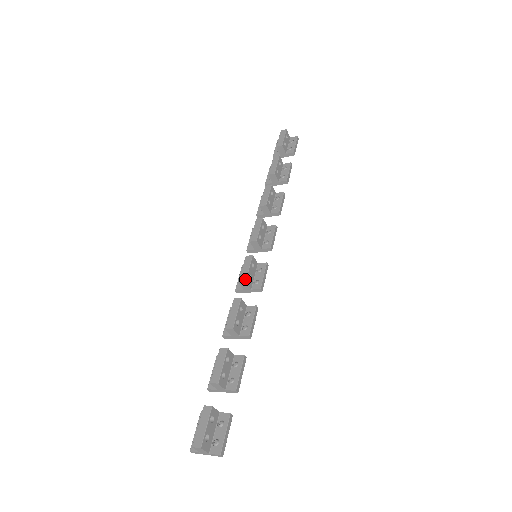
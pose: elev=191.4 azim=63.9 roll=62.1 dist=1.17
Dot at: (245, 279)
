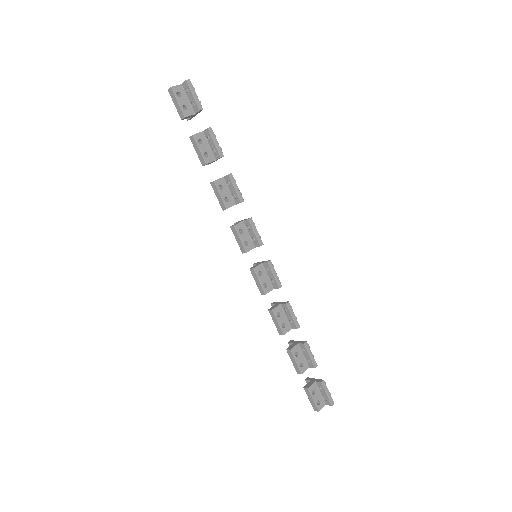
Dot at: (263, 293)
